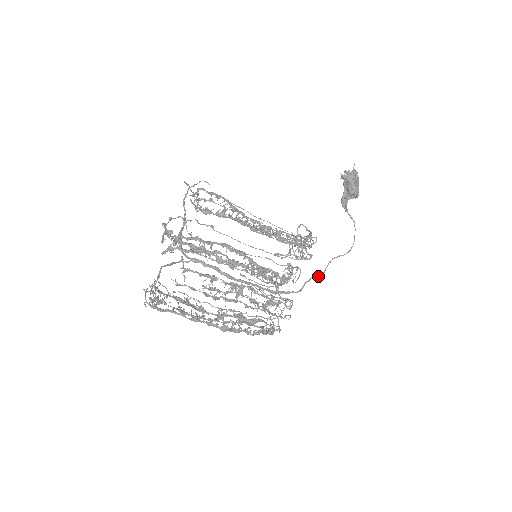
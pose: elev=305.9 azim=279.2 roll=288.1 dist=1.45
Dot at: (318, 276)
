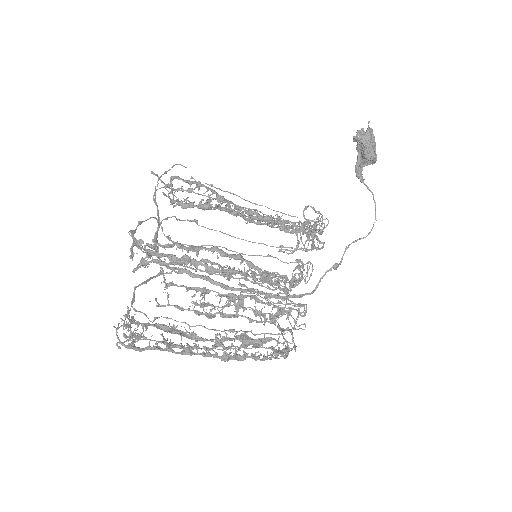
Dot at: (334, 269)
